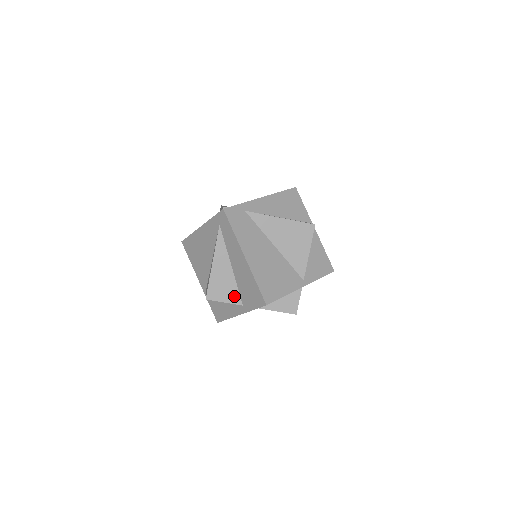
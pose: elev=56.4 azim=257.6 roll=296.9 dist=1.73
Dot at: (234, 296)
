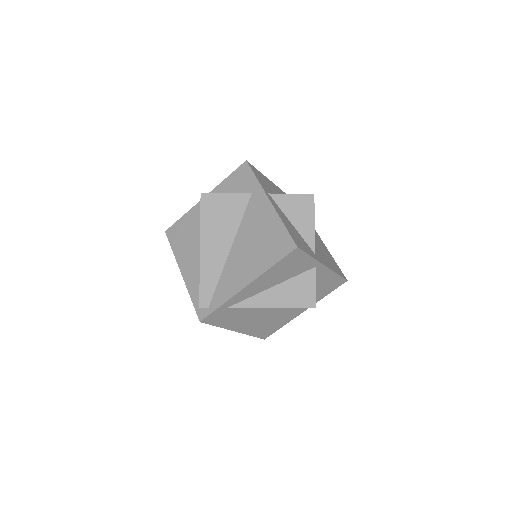
Dot at: occluded
